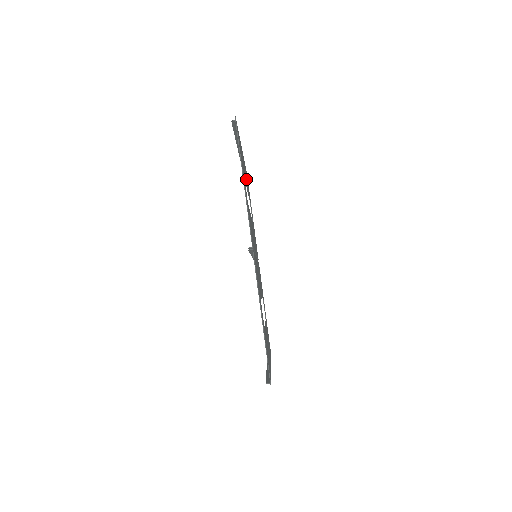
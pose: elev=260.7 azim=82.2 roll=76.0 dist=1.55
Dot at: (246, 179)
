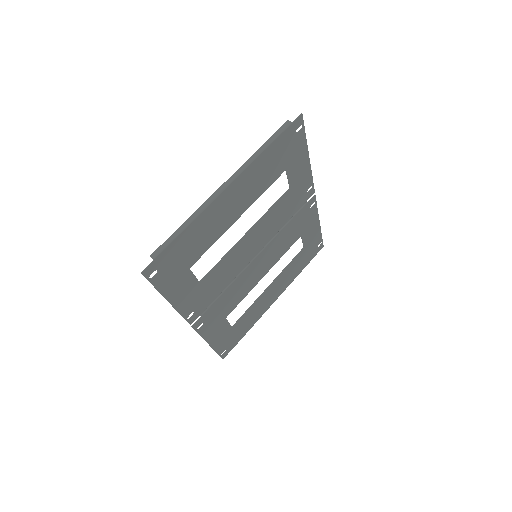
Dot at: (264, 299)
